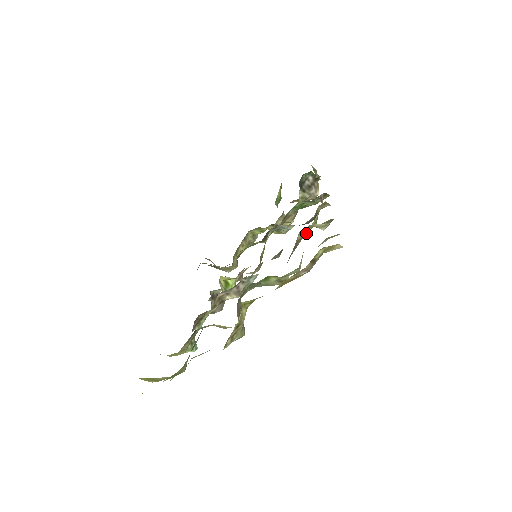
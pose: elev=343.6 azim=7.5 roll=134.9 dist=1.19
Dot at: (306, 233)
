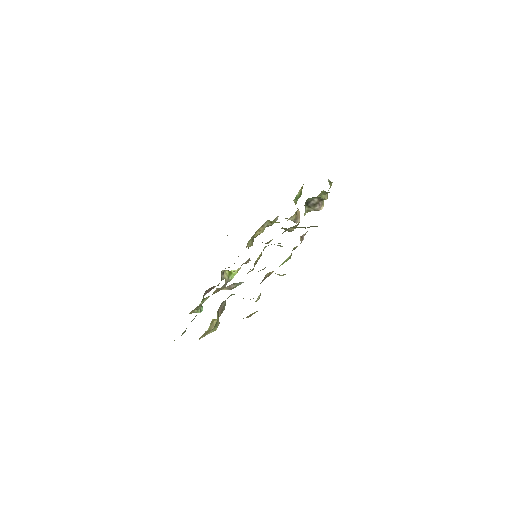
Dot at: occluded
